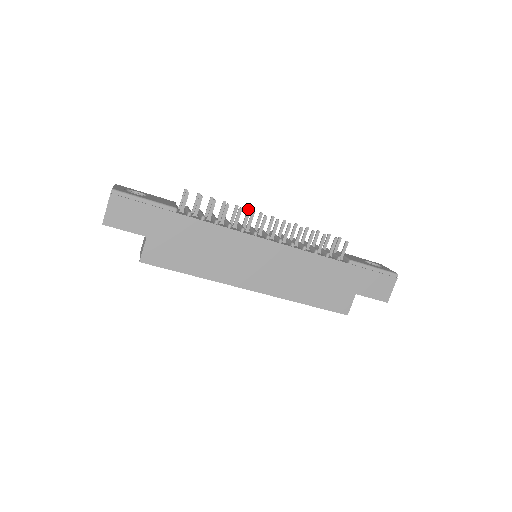
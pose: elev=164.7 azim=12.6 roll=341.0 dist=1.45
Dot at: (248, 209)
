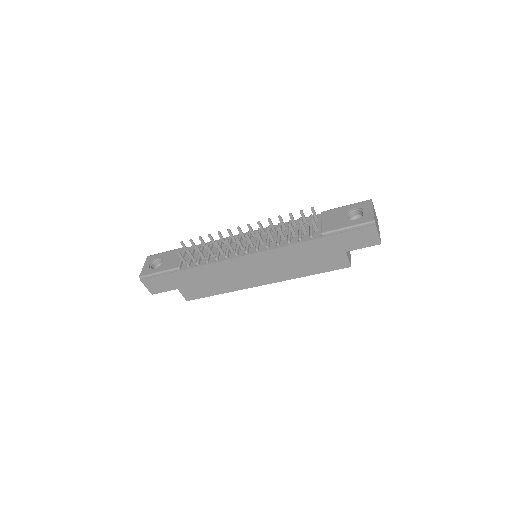
Dot at: (227, 230)
